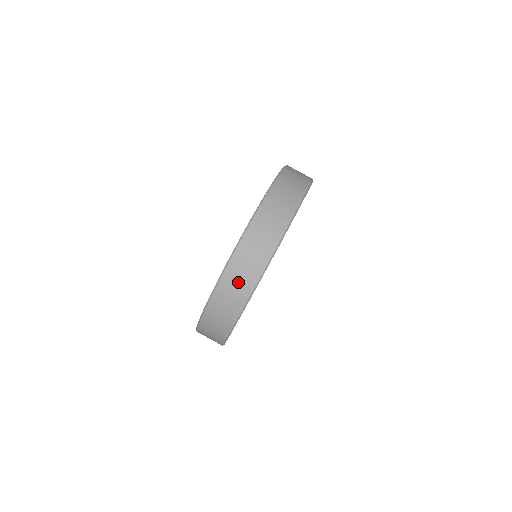
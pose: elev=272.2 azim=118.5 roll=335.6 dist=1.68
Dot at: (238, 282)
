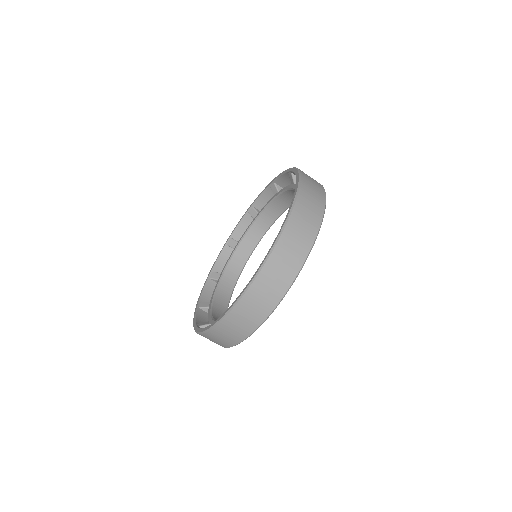
Dot at: (235, 328)
